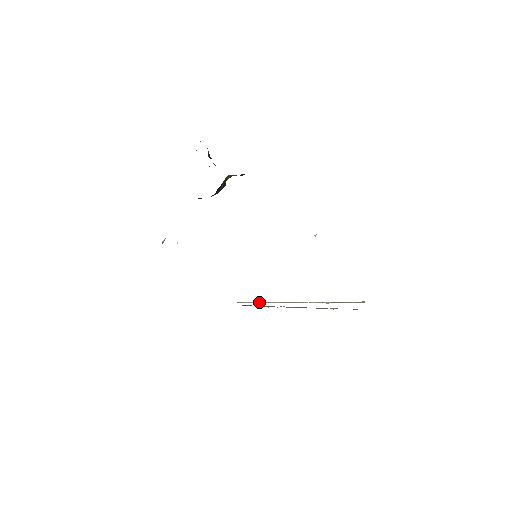
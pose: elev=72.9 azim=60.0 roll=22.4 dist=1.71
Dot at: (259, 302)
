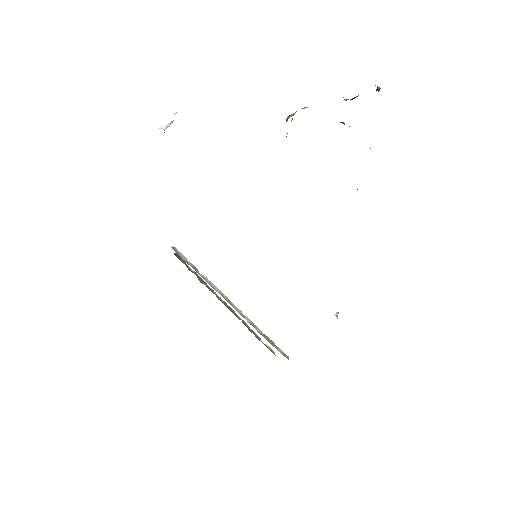
Dot at: (197, 269)
